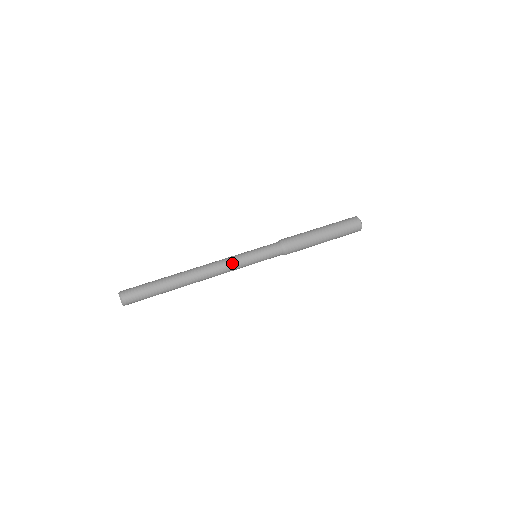
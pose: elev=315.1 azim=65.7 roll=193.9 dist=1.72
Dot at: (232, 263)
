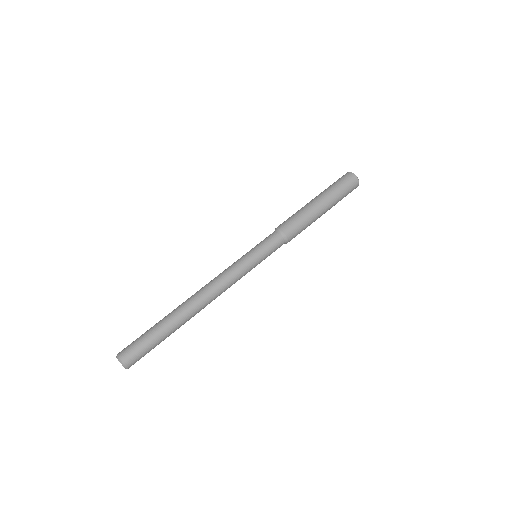
Dot at: occluded
